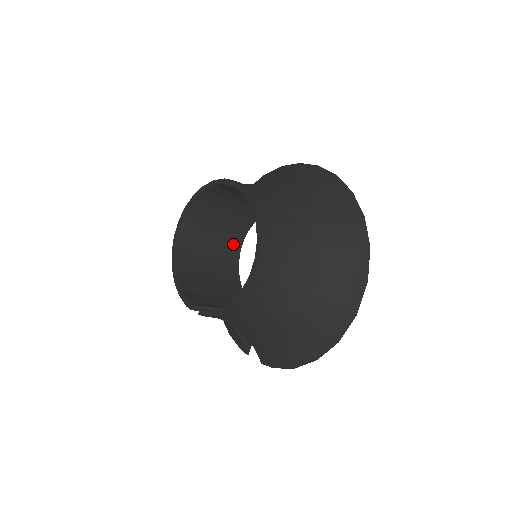
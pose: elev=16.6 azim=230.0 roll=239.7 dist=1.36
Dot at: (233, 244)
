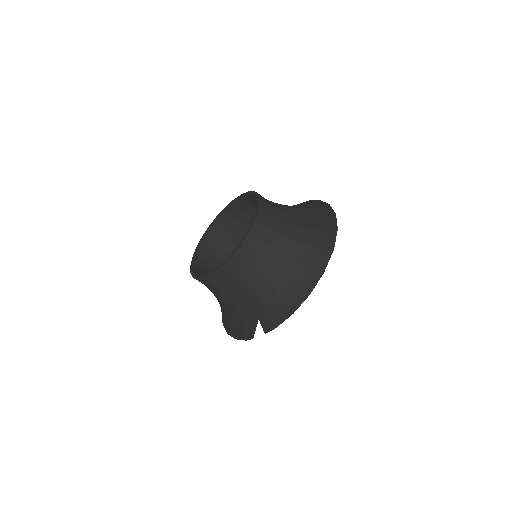
Dot at: occluded
